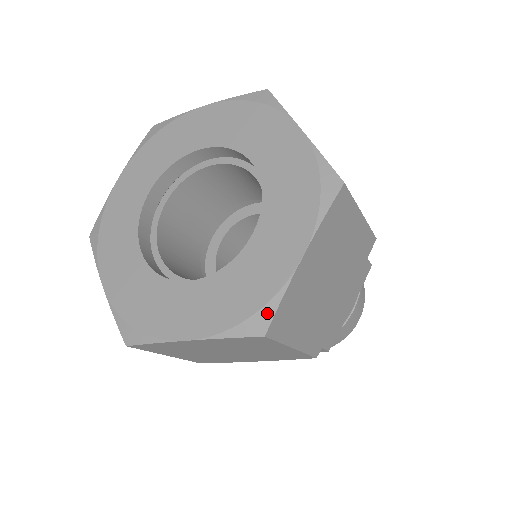
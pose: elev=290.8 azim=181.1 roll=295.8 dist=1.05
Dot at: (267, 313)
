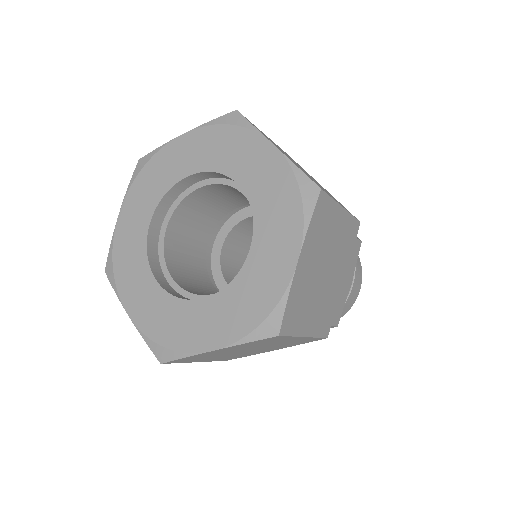
Dot at: (170, 355)
